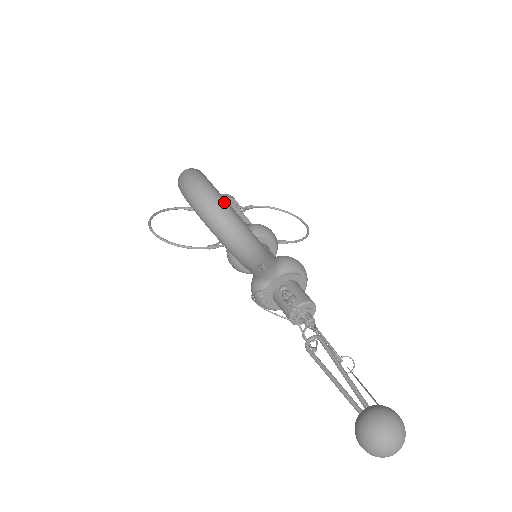
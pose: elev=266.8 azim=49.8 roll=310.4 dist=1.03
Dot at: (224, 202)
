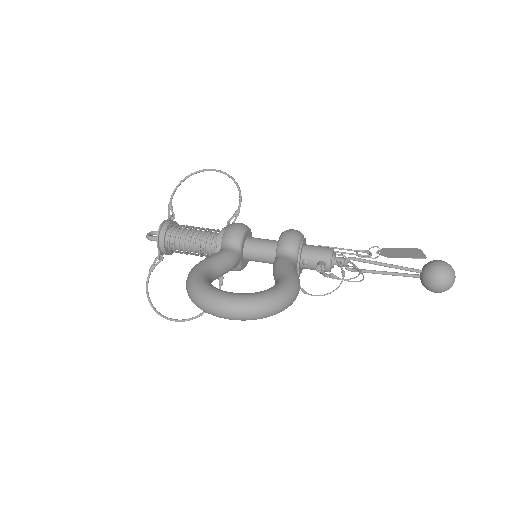
Dot at: (265, 298)
